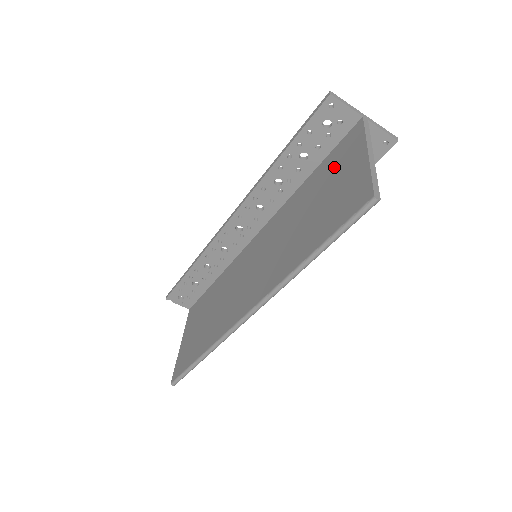
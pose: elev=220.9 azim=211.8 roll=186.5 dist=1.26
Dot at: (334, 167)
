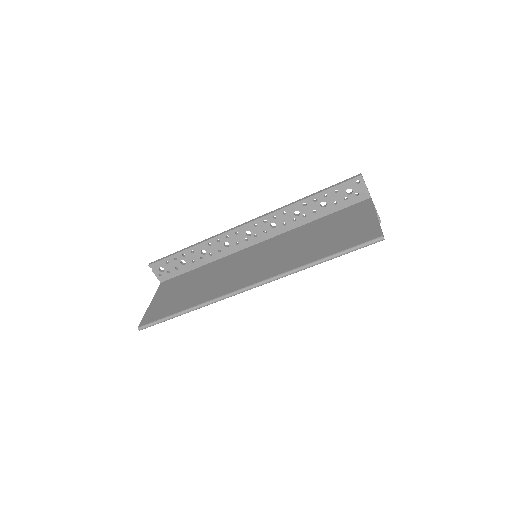
Dot at: (345, 218)
